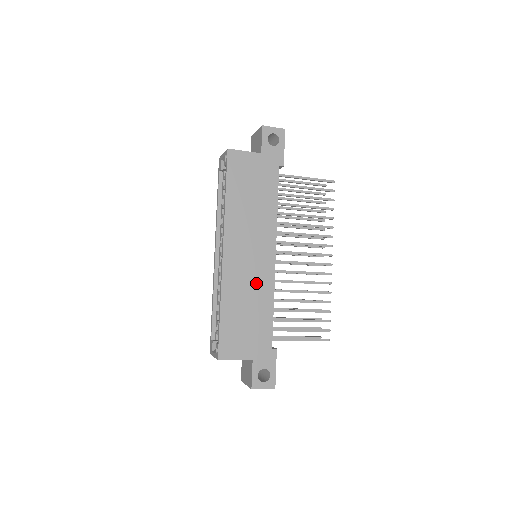
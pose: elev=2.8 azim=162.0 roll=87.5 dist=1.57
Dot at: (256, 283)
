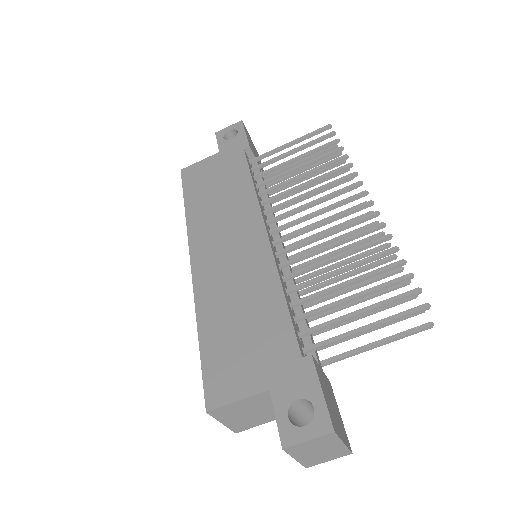
Dot at: (246, 275)
